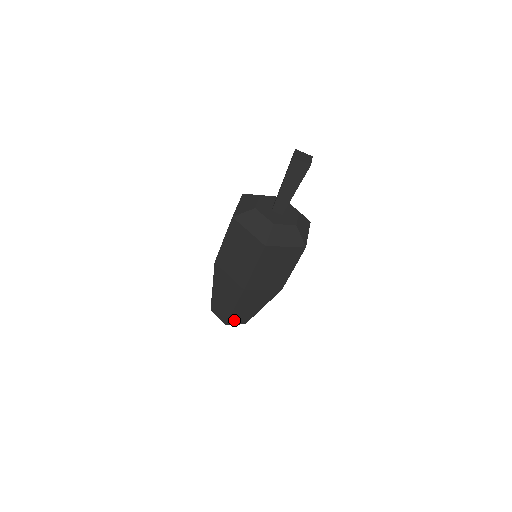
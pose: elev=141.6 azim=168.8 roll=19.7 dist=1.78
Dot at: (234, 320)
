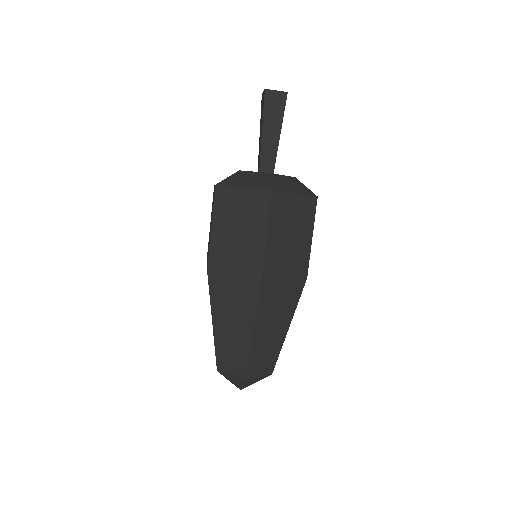
Dot at: (256, 364)
